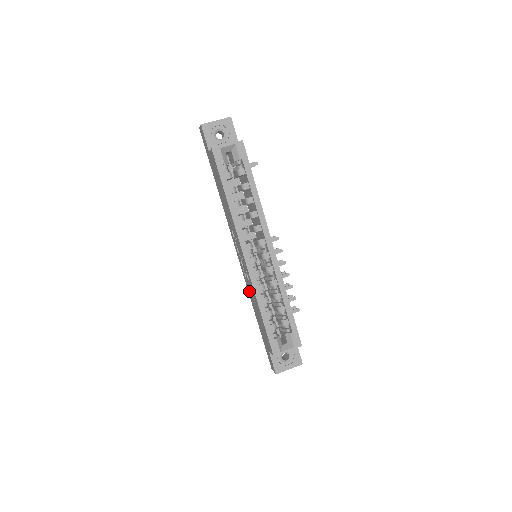
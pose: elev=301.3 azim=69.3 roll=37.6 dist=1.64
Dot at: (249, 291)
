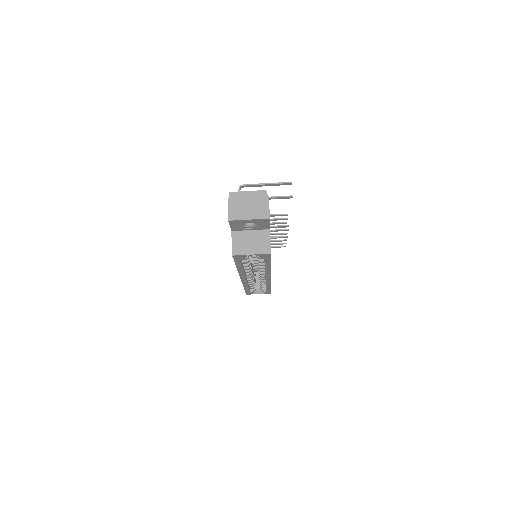
Dot at: occluded
